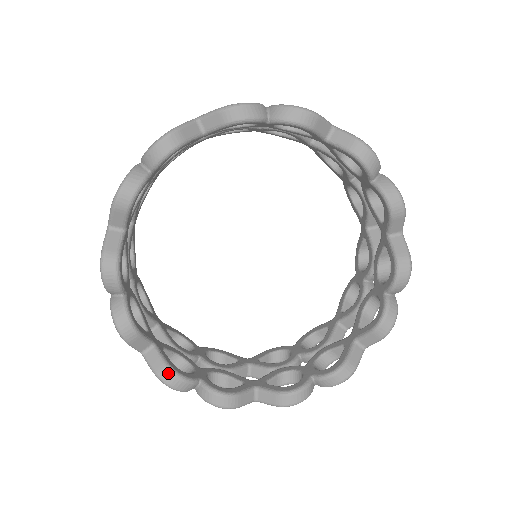
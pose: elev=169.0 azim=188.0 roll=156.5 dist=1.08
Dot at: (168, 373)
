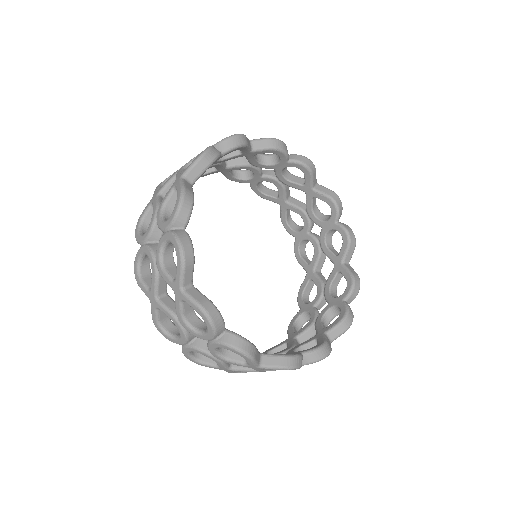
Dot at: (211, 305)
